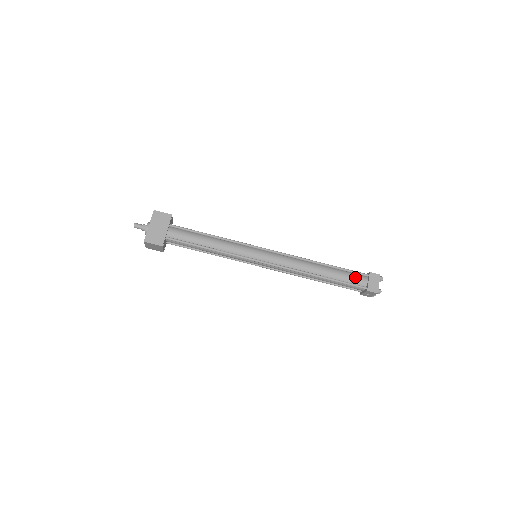
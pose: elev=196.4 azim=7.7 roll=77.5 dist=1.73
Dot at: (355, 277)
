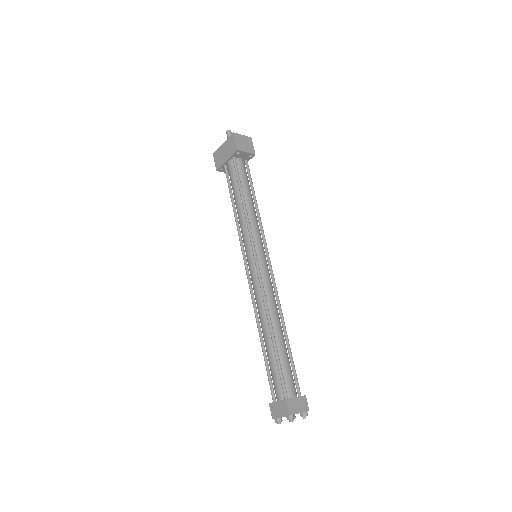
Dot at: (277, 381)
